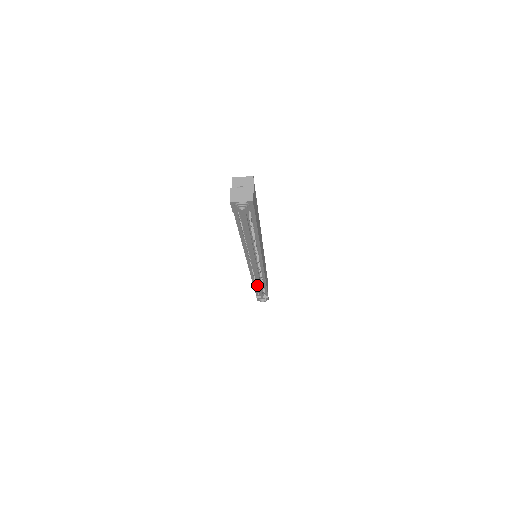
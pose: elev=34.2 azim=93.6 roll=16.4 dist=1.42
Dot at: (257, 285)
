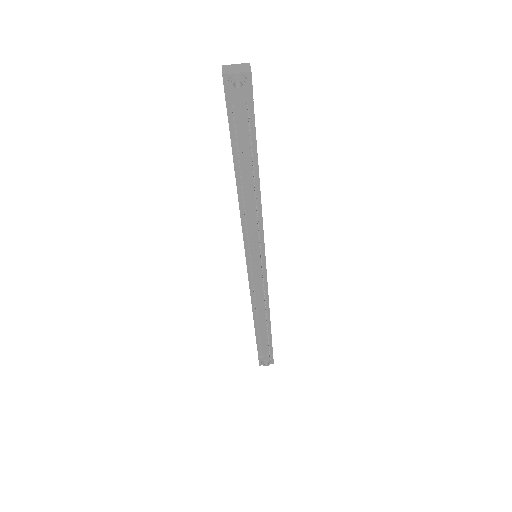
Dot at: (259, 323)
